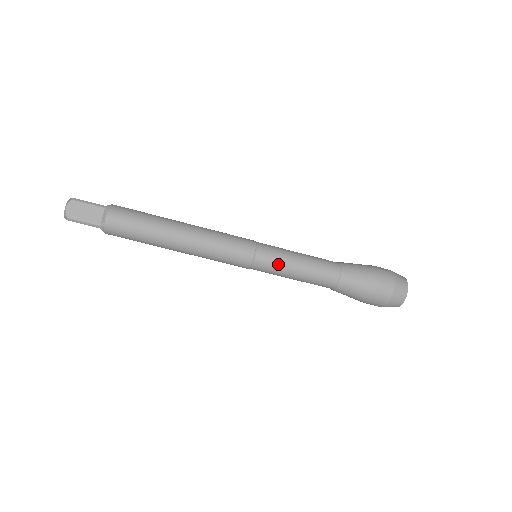
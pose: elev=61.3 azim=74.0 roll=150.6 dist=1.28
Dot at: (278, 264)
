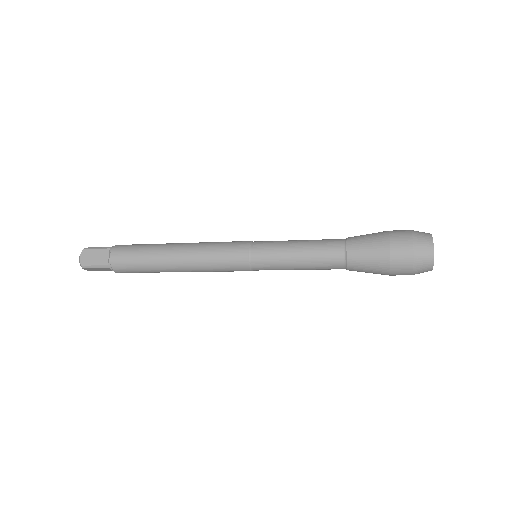
Dot at: occluded
